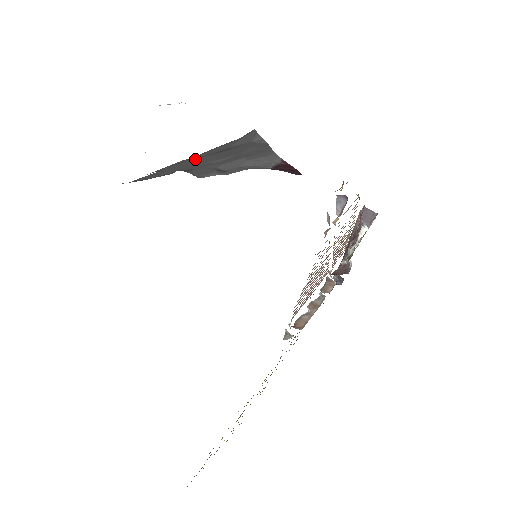
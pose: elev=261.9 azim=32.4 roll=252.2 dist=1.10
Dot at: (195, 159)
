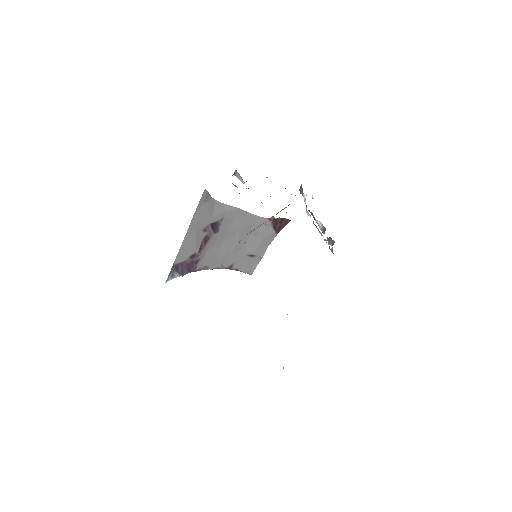
Dot at: (199, 234)
